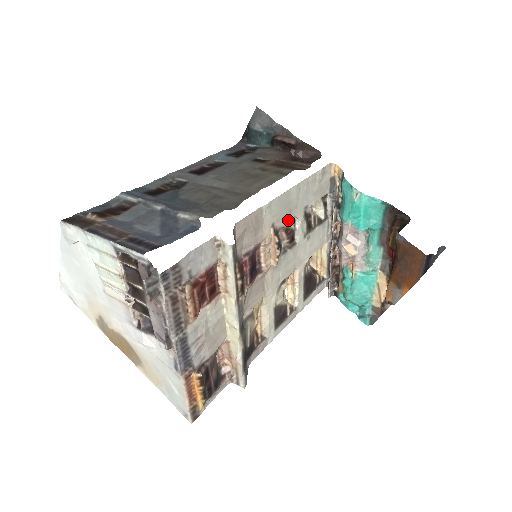
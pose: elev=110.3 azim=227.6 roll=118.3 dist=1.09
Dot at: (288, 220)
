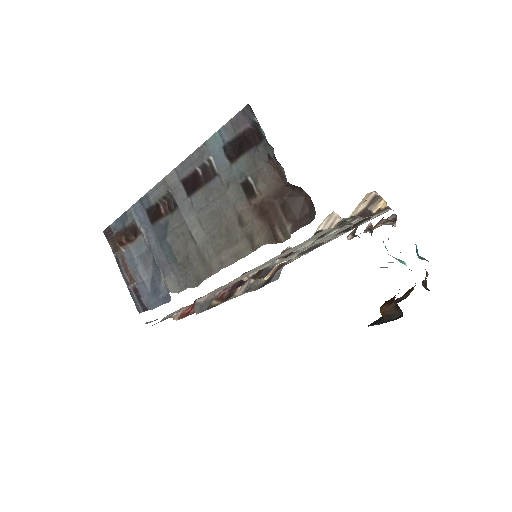
Dot at: occluded
